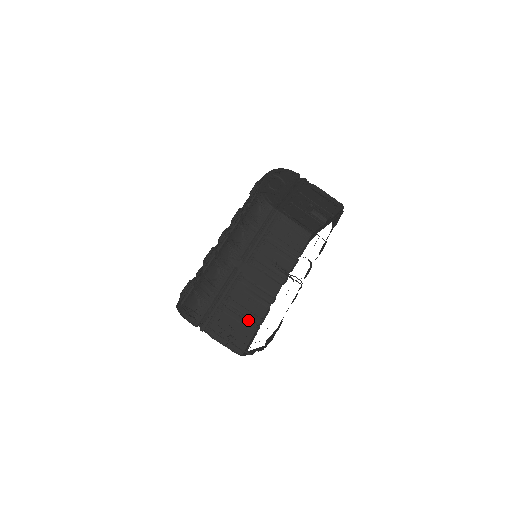
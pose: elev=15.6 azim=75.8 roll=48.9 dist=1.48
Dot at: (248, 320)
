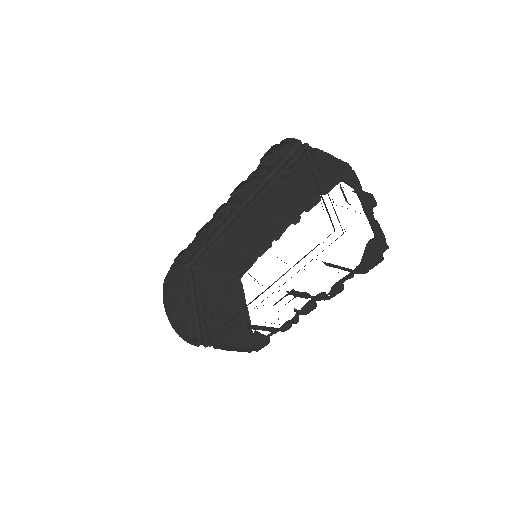
Dot at: (245, 253)
